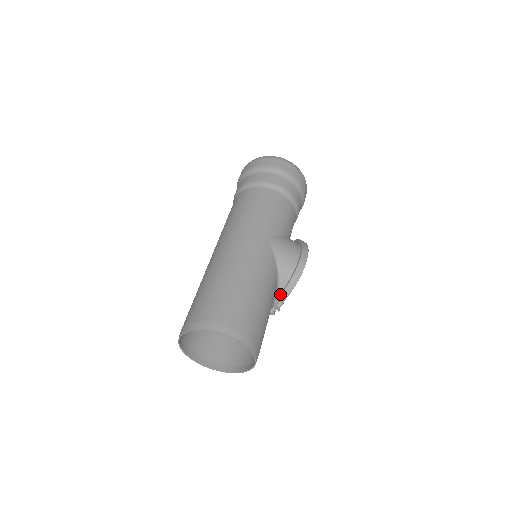
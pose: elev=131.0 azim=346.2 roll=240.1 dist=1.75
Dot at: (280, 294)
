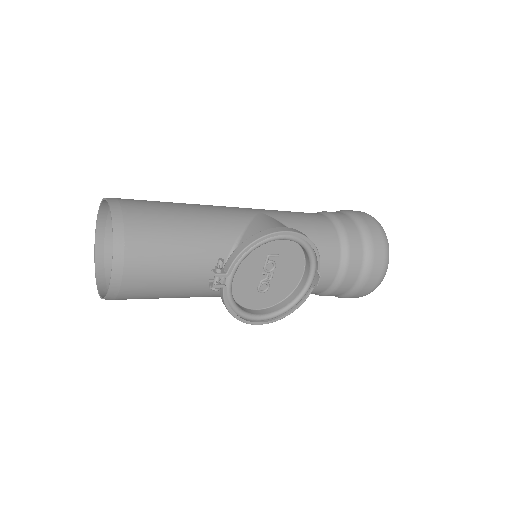
Dot at: (229, 257)
